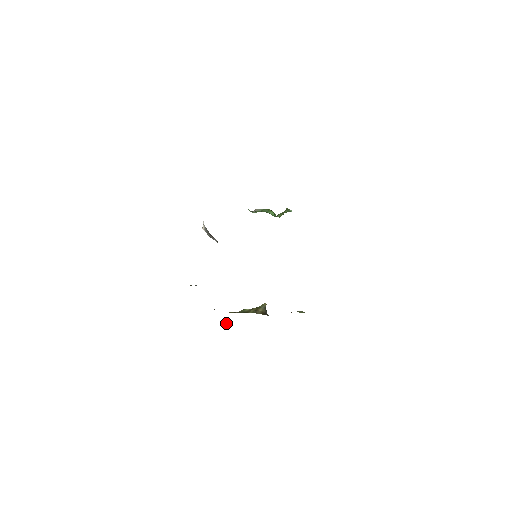
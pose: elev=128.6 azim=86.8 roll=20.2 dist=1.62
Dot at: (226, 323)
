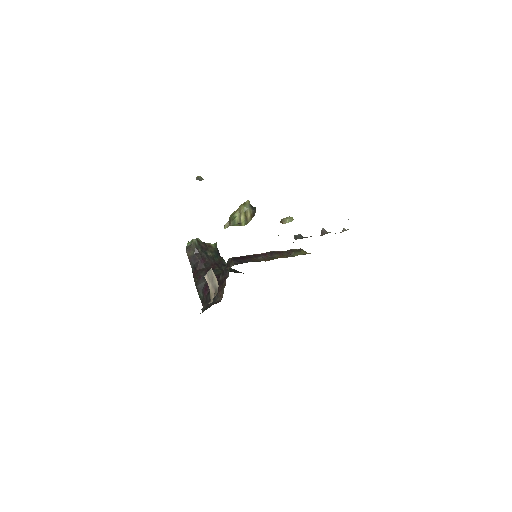
Dot at: occluded
